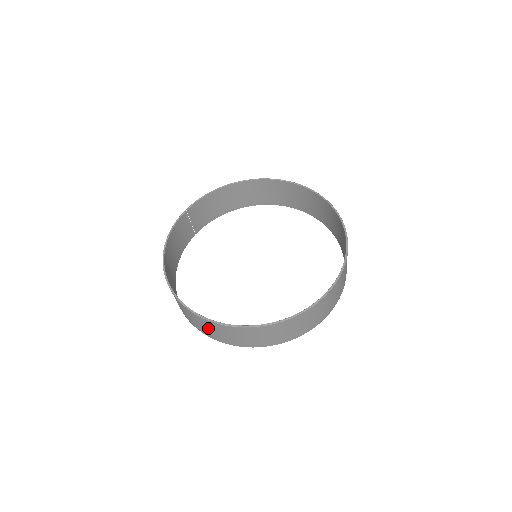
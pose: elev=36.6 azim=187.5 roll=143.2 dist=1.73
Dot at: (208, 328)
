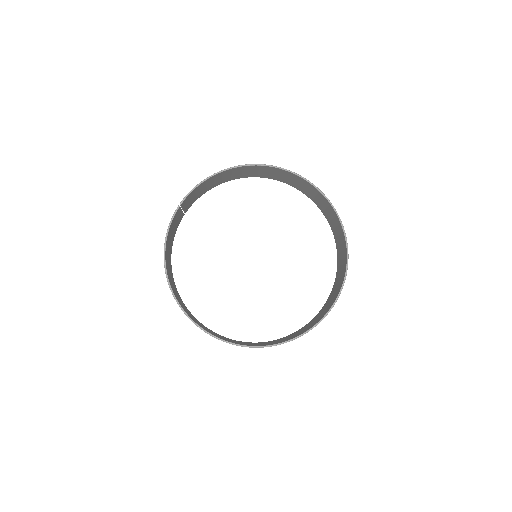
Dot at: occluded
